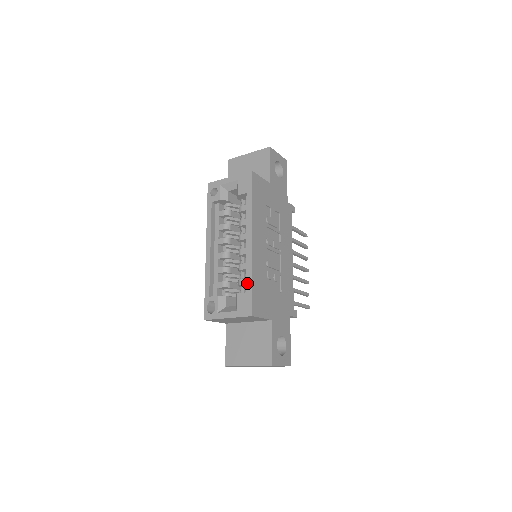
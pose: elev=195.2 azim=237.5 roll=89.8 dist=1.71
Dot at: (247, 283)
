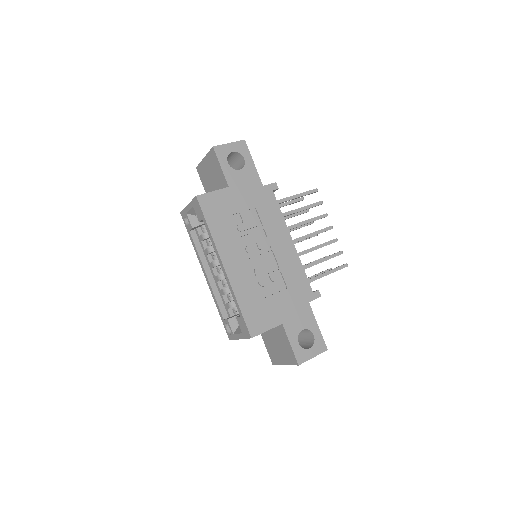
Dot at: (237, 308)
